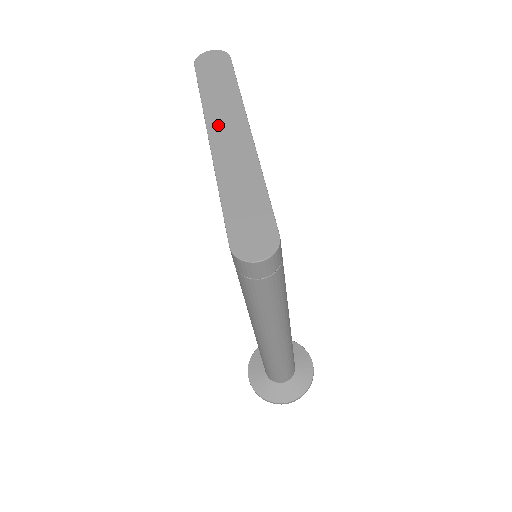
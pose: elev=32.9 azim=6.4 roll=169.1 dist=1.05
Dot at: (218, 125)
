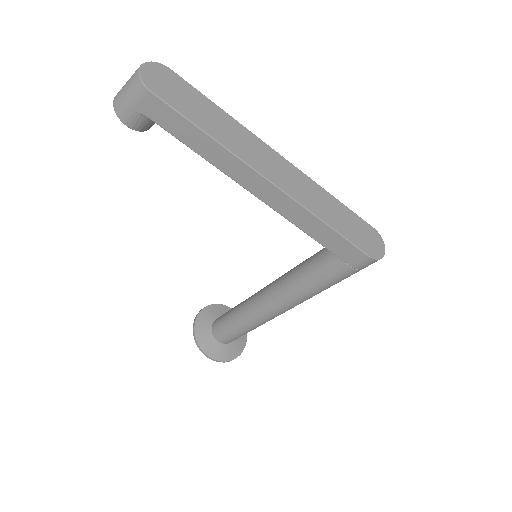
Dot at: (257, 161)
